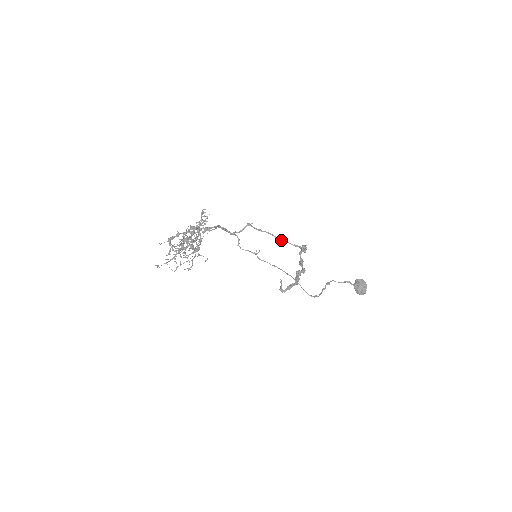
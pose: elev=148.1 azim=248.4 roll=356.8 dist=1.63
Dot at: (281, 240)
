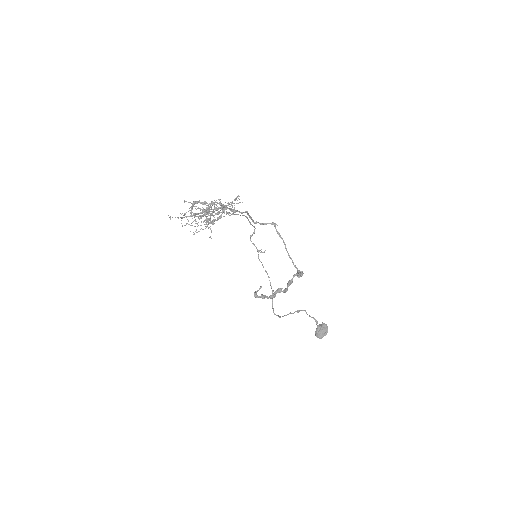
Dot at: (288, 254)
